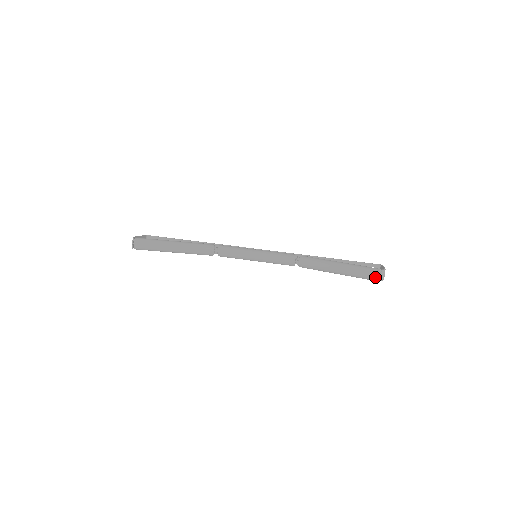
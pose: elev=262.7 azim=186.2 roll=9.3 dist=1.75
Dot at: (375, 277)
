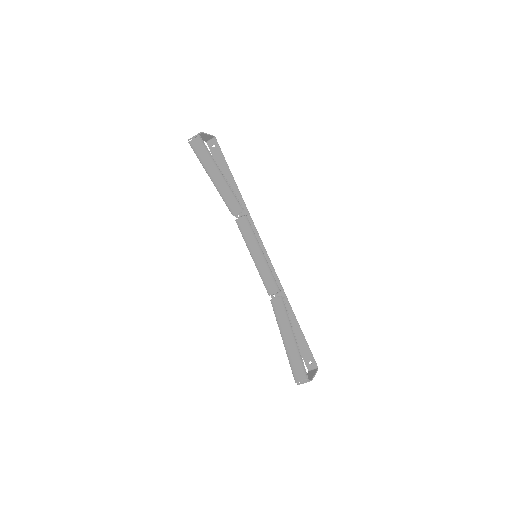
Dot at: (297, 379)
